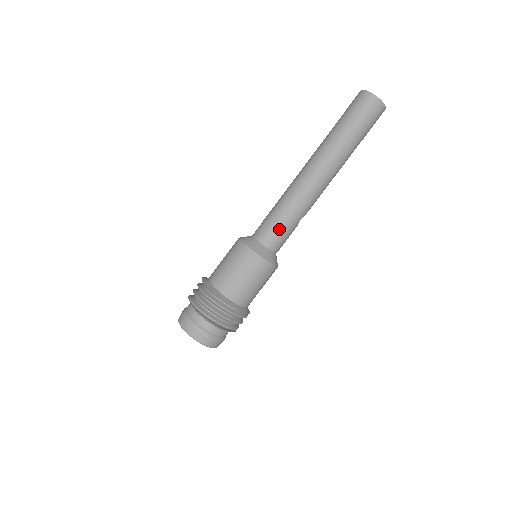
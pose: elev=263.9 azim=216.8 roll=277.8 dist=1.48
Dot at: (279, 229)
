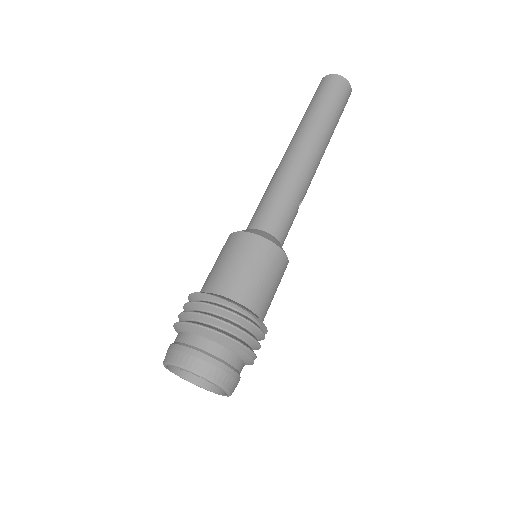
Dot at: (280, 211)
